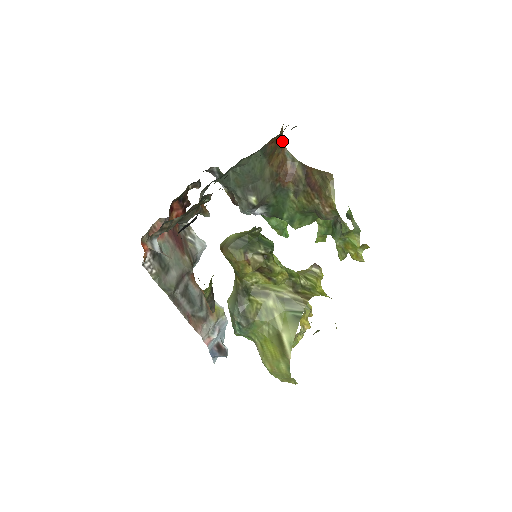
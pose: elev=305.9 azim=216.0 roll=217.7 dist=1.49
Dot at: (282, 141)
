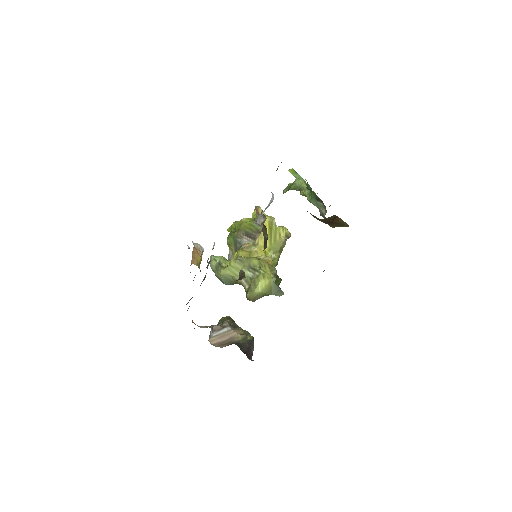
Dot at: occluded
